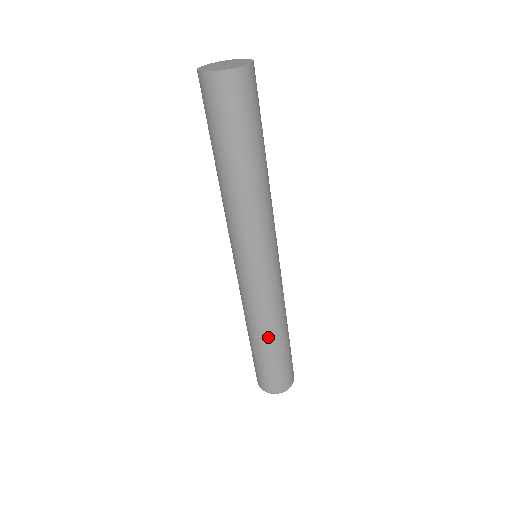
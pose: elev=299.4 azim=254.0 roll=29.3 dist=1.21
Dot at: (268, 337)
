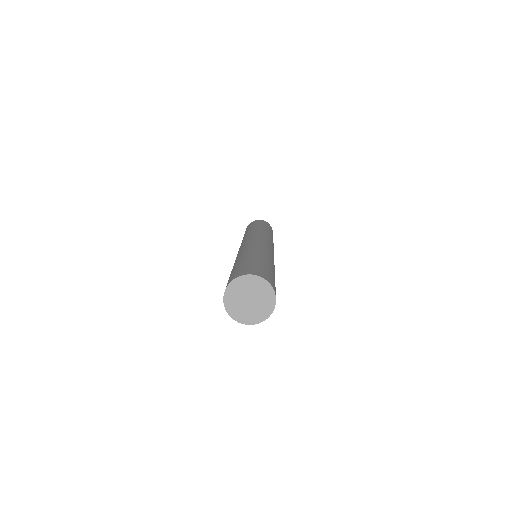
Dot at: occluded
